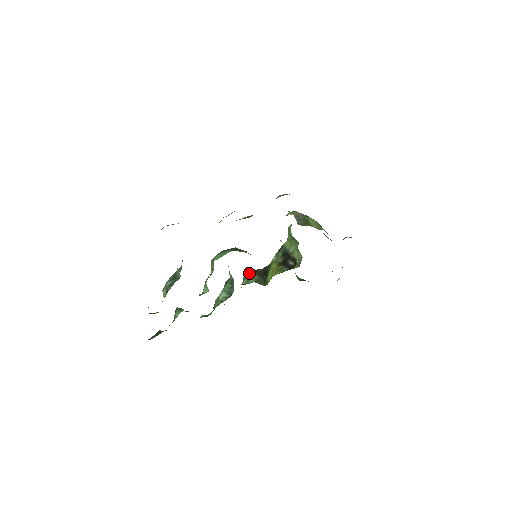
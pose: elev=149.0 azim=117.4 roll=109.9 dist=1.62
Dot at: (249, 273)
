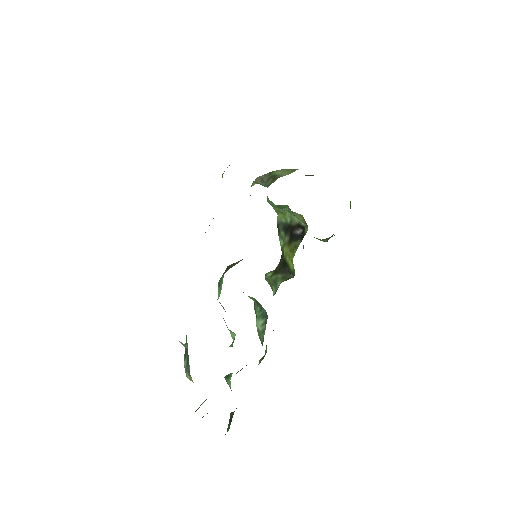
Dot at: (270, 279)
